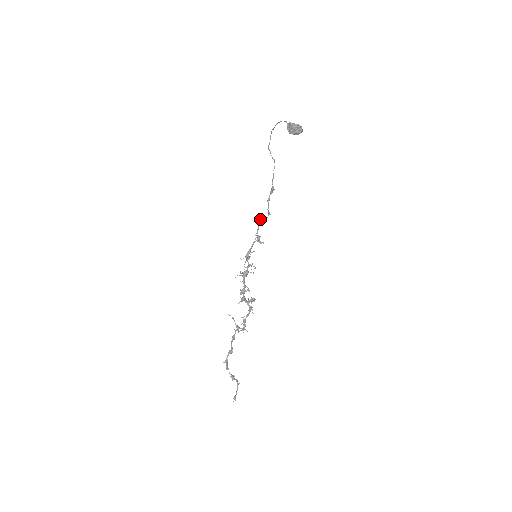
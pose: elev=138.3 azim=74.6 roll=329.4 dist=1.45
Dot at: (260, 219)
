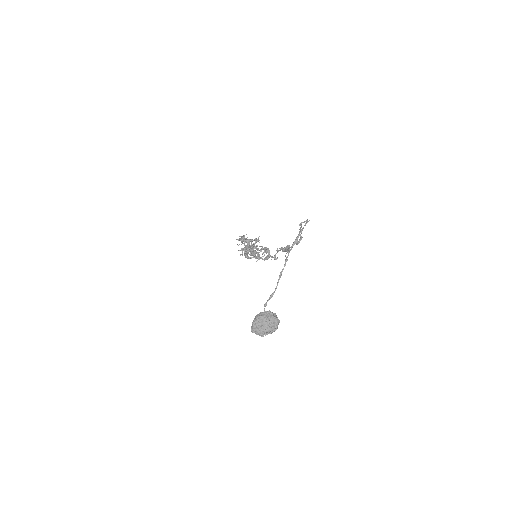
Dot at: (266, 249)
